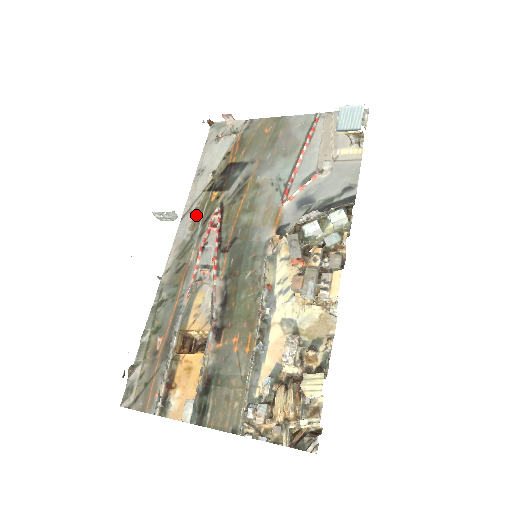
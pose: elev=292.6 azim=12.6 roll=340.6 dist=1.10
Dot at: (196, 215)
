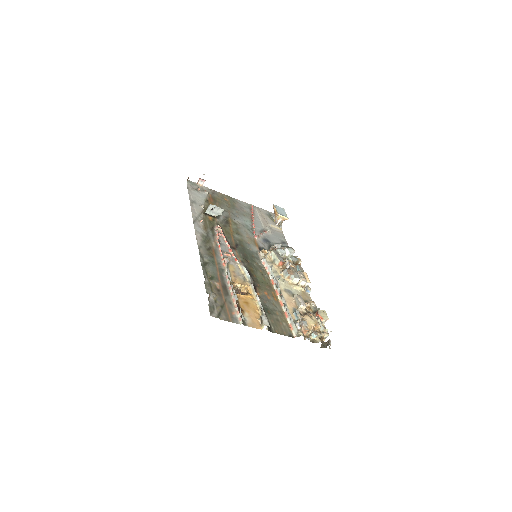
Dot at: (204, 224)
